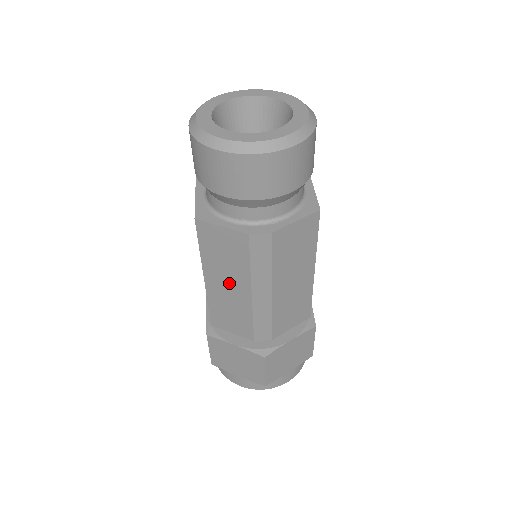
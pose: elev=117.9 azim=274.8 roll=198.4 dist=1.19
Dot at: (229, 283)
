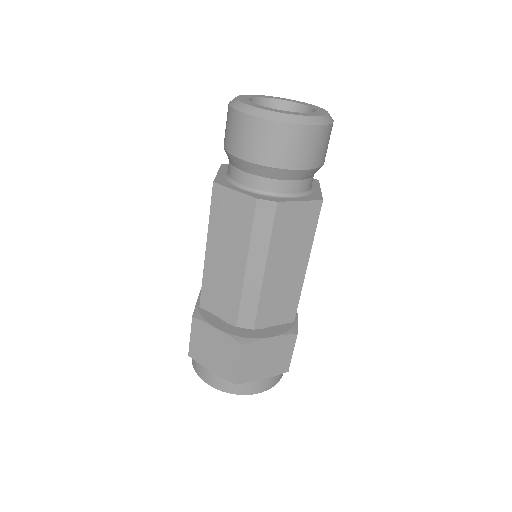
Dot at: (228, 254)
